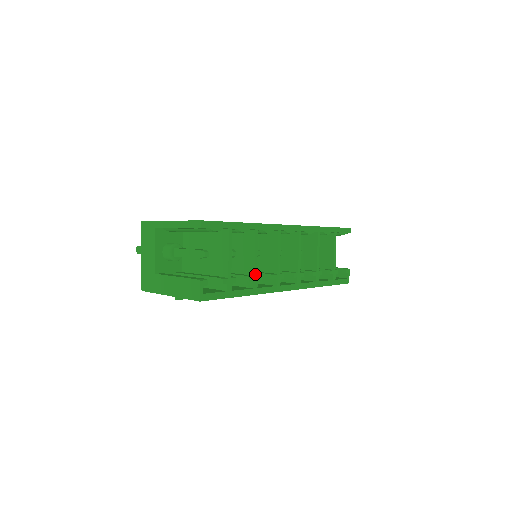
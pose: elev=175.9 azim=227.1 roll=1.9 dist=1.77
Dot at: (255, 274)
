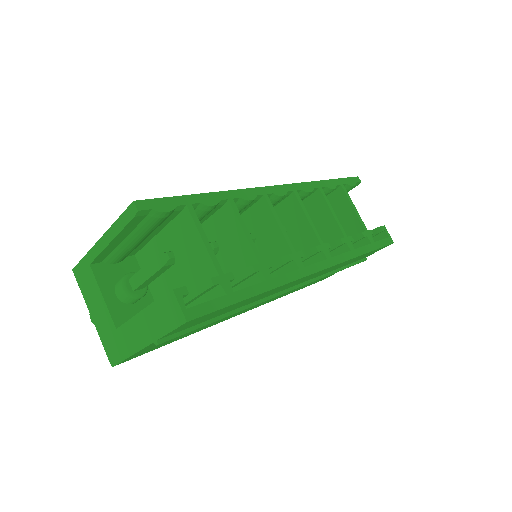
Dot at: (259, 260)
